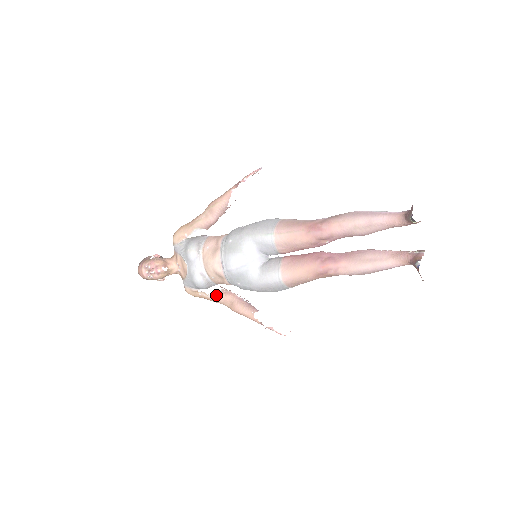
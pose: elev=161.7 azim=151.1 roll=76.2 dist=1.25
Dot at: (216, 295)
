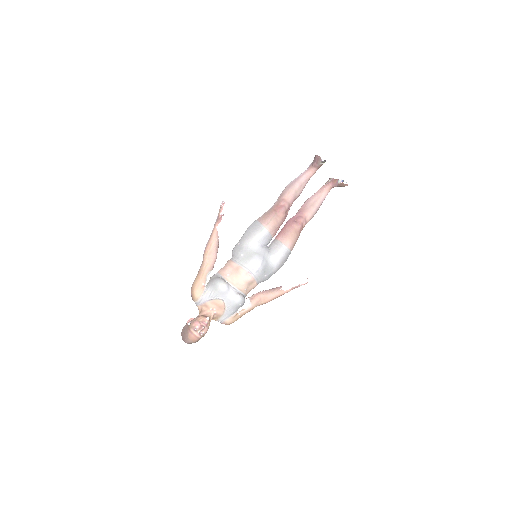
Dot at: (250, 303)
